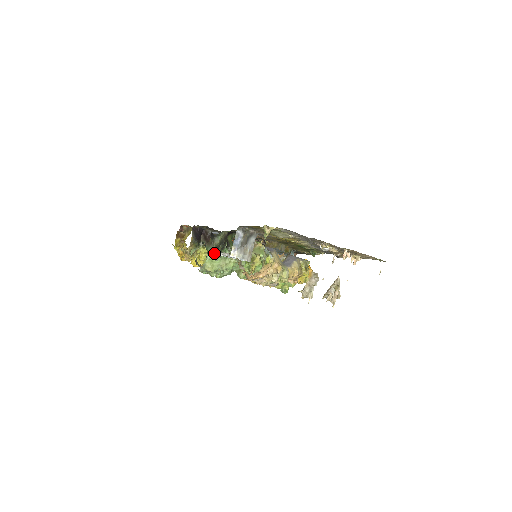
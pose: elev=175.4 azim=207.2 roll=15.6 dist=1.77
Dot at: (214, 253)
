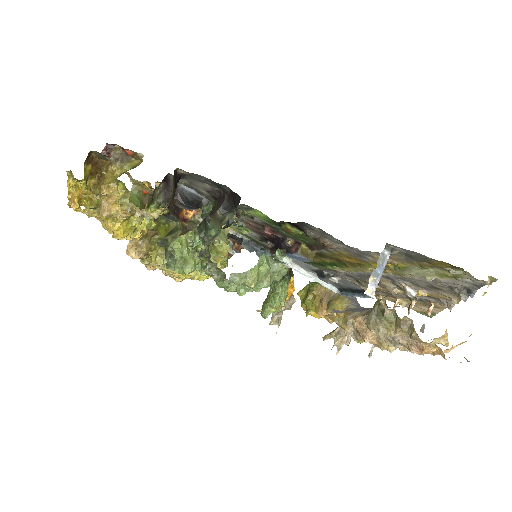
Dot at: (287, 261)
